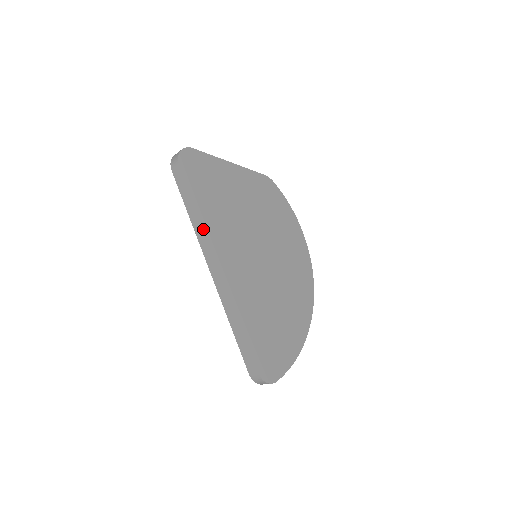
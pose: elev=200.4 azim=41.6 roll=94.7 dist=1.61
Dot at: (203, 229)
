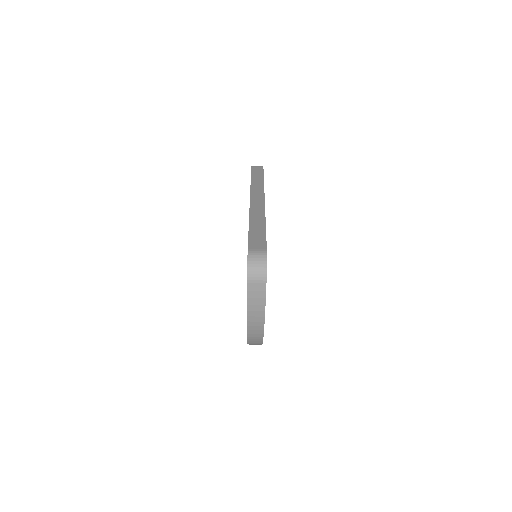
Dot at: (263, 185)
